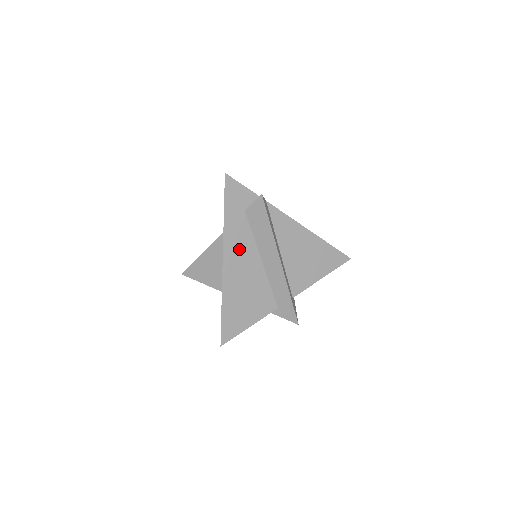
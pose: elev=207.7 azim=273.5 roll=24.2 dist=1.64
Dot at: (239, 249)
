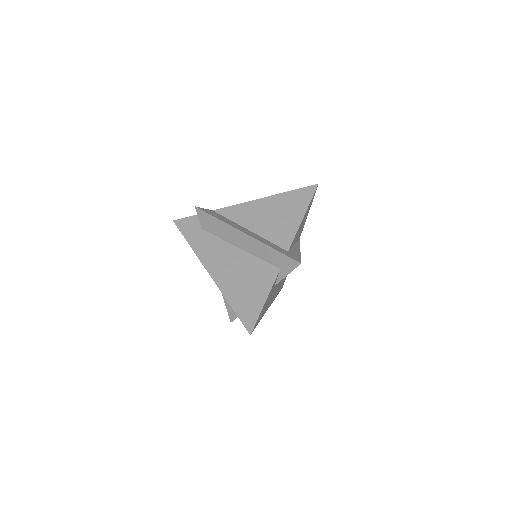
Dot at: (215, 255)
